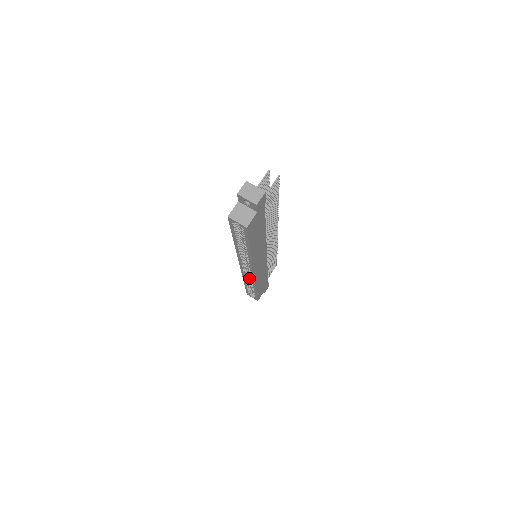
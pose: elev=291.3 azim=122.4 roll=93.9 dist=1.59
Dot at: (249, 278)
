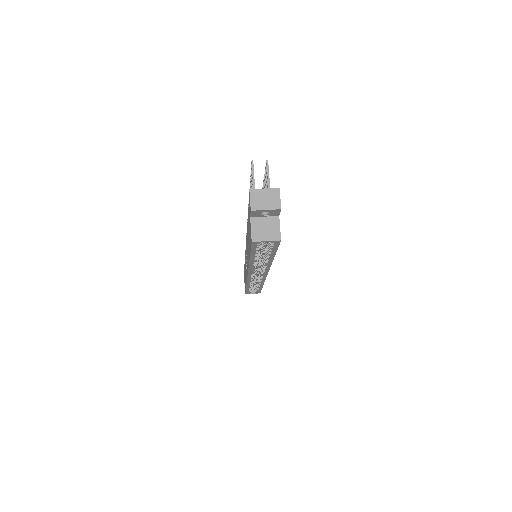
Dot at: occluded
